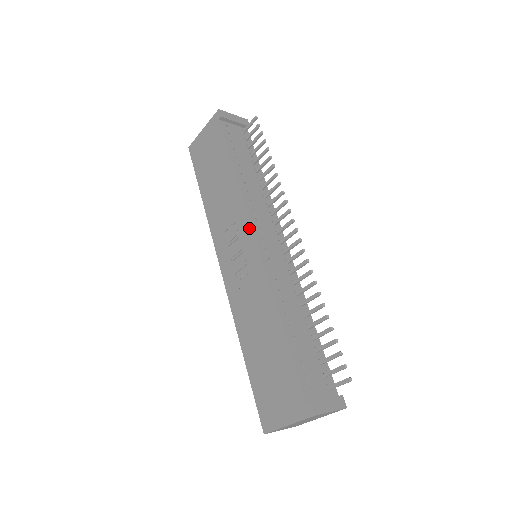
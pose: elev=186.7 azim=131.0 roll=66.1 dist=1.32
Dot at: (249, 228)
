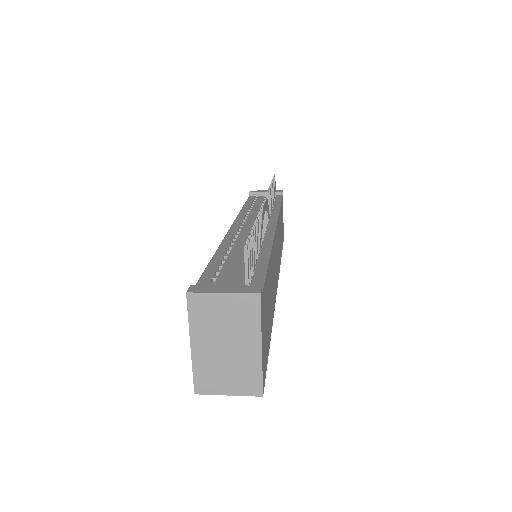
Dot at: occluded
